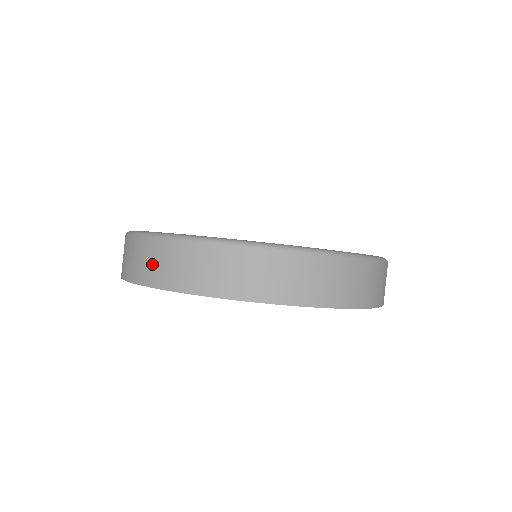
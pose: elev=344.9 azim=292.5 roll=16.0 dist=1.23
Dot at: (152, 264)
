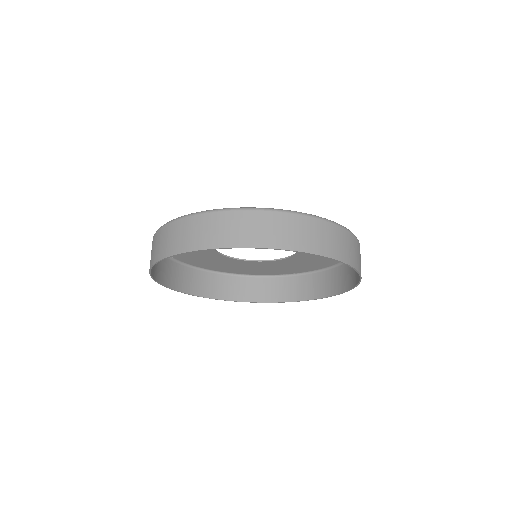
Dot at: (205, 232)
